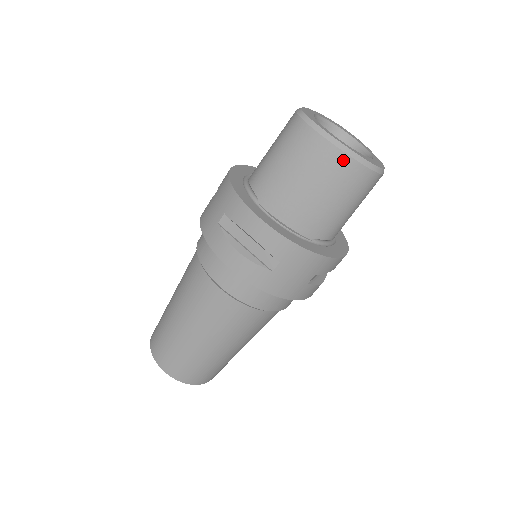
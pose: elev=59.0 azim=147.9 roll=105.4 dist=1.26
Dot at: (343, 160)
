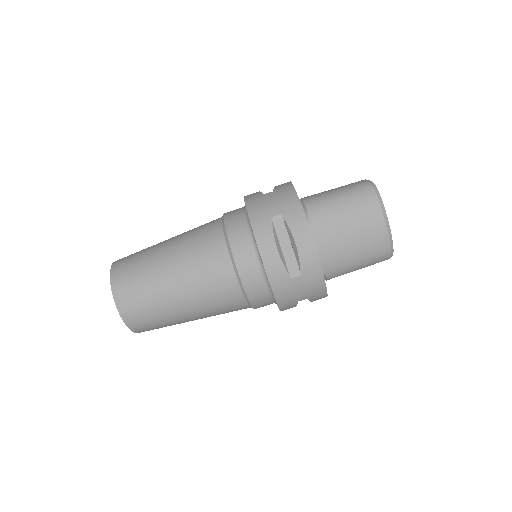
Dot at: (383, 235)
